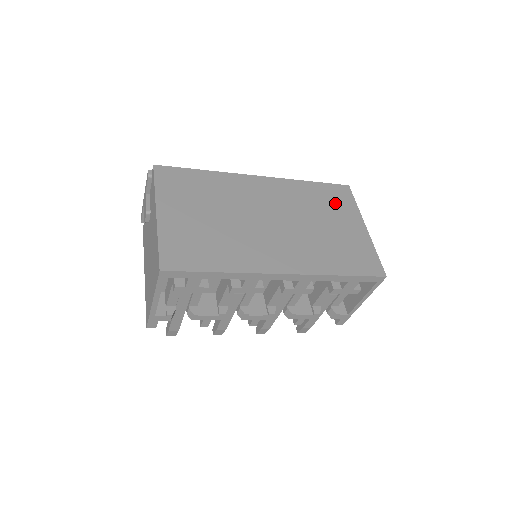
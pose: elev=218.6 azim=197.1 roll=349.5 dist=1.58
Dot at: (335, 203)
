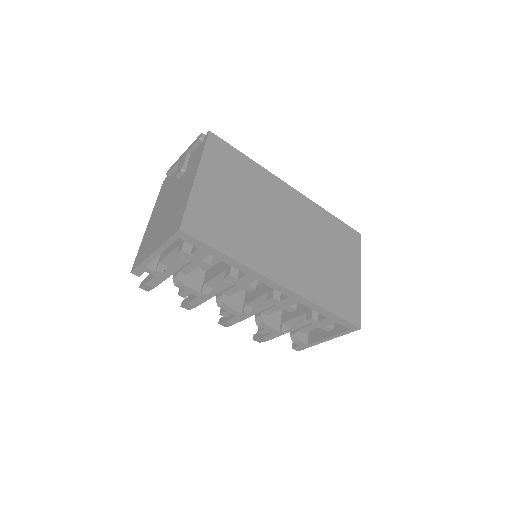
Dot at: (344, 244)
